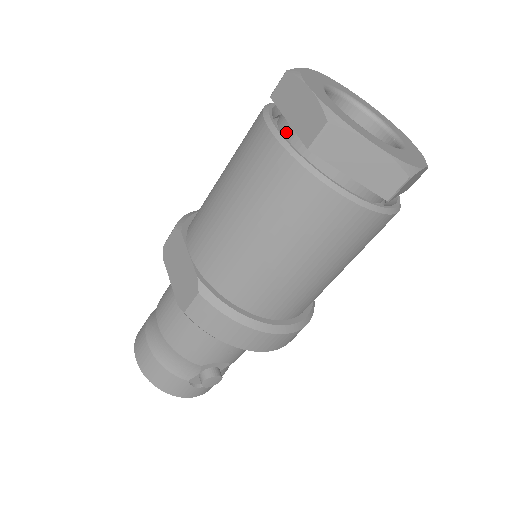
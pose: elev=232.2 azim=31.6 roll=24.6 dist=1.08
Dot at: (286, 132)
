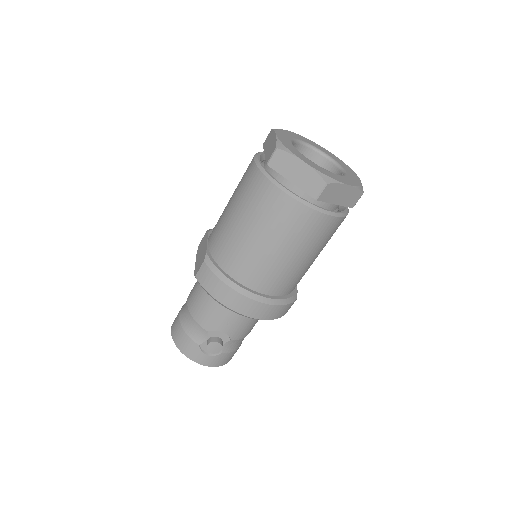
Dot at: (265, 162)
